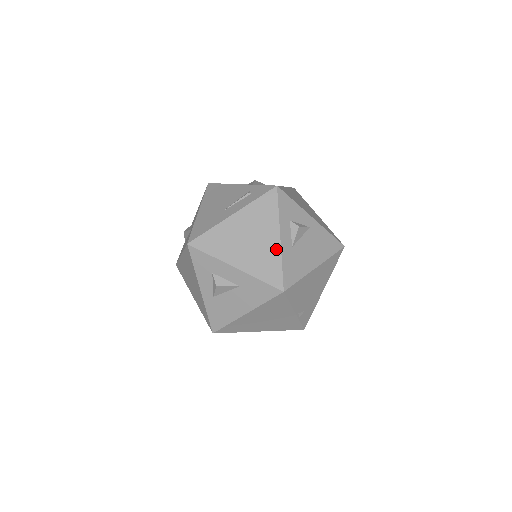
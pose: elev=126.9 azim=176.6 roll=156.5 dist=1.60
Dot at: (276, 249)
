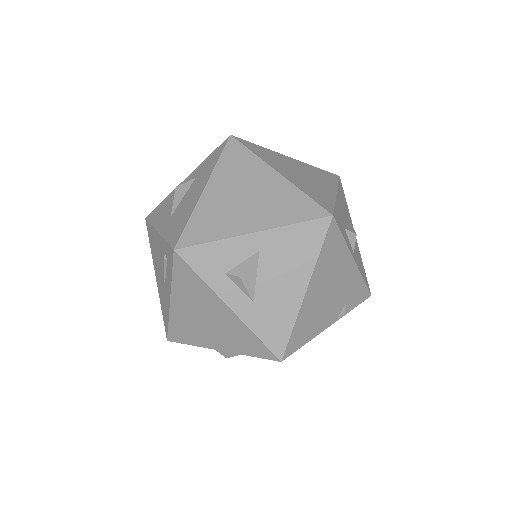
Dot at: (236, 322)
